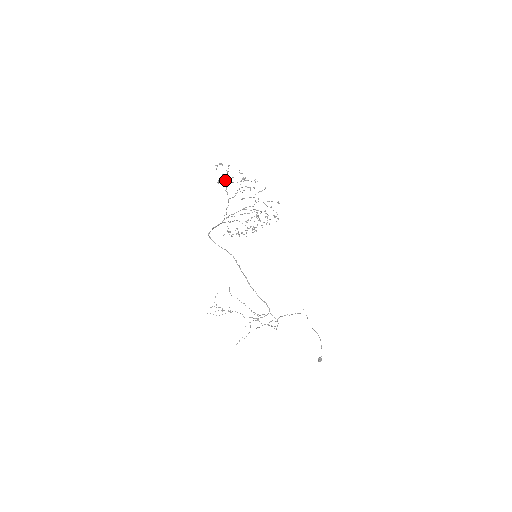
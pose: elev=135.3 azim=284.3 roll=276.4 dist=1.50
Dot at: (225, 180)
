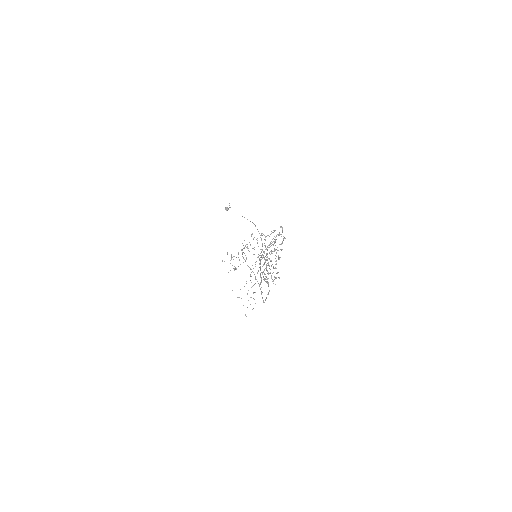
Dot at: (268, 274)
